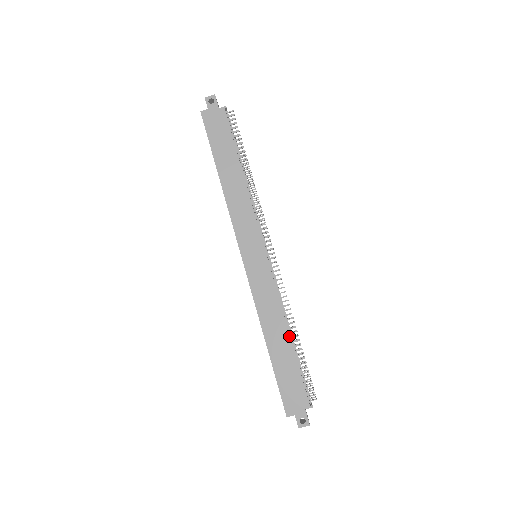
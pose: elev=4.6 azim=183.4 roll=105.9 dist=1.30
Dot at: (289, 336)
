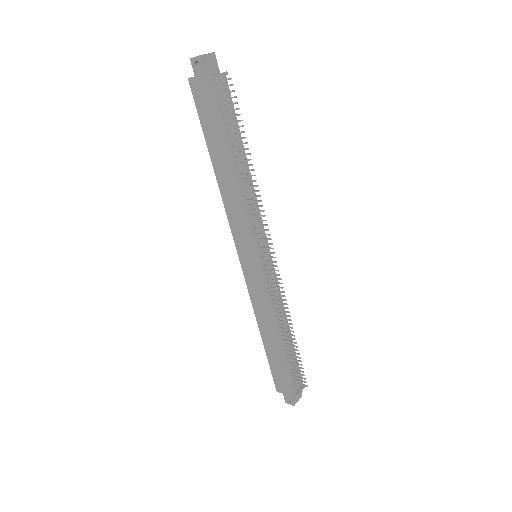
Dot at: (280, 339)
